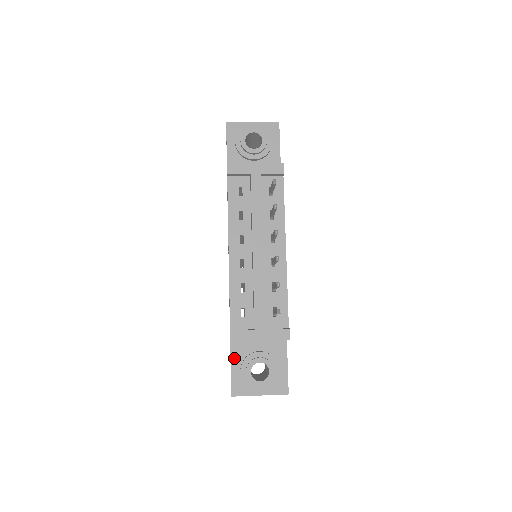
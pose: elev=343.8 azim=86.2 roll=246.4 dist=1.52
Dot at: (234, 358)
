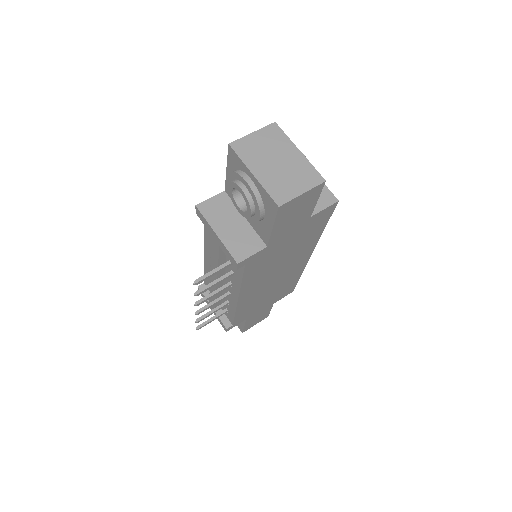
Dot at: occluded
